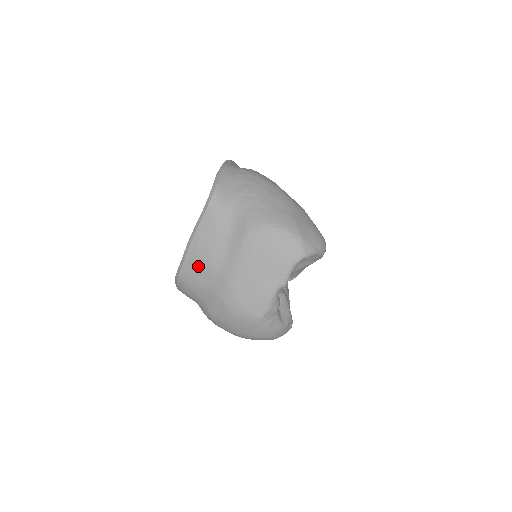
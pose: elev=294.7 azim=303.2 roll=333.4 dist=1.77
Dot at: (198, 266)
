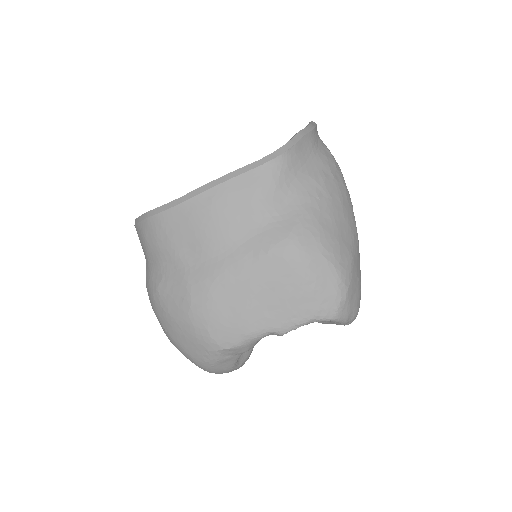
Dot at: (191, 226)
